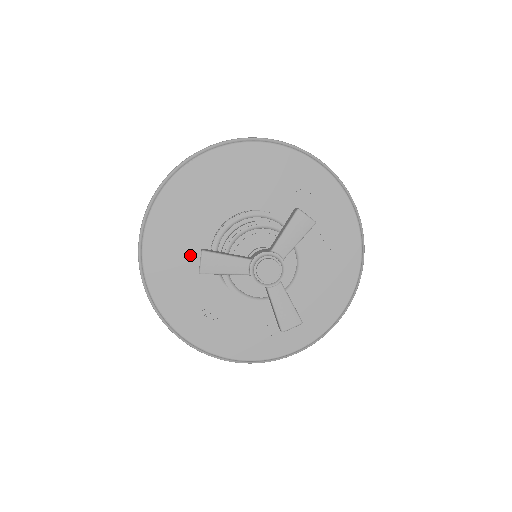
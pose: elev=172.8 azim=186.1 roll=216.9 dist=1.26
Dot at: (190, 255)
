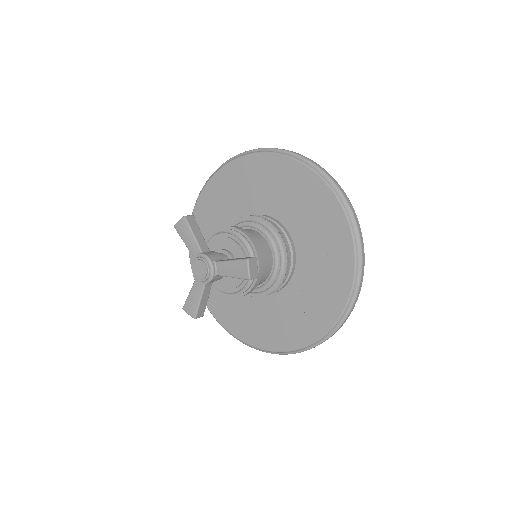
Dot at: (230, 210)
